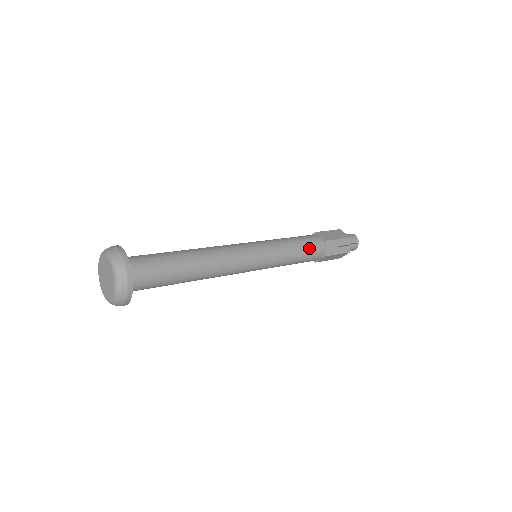
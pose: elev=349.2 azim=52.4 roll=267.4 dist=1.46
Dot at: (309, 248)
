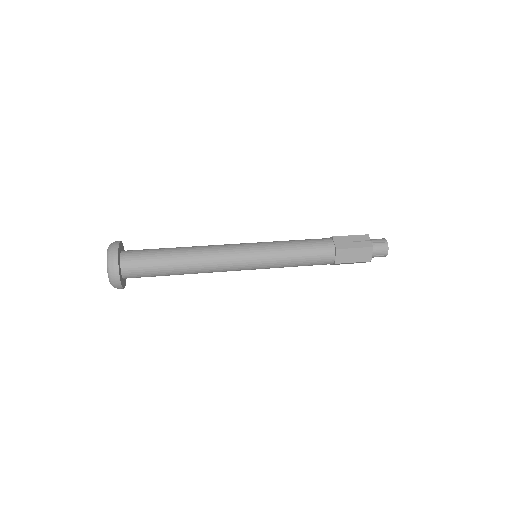
Dot at: (312, 243)
